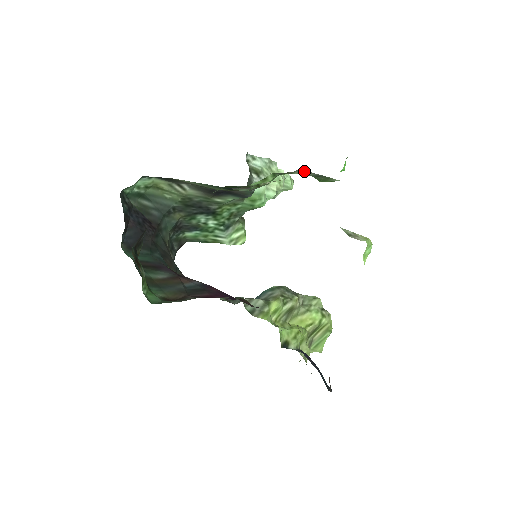
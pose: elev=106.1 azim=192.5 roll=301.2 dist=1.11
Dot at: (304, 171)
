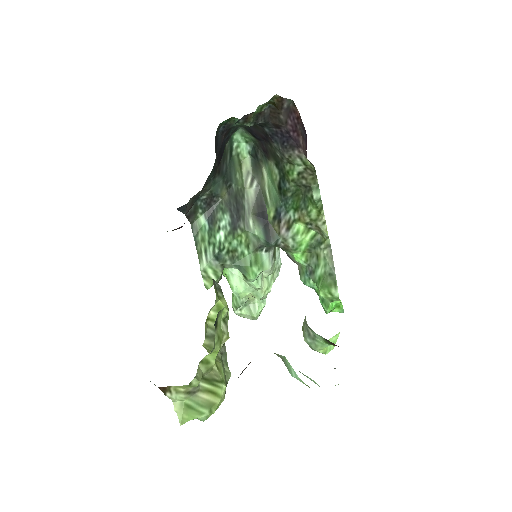
Dot at: (332, 256)
